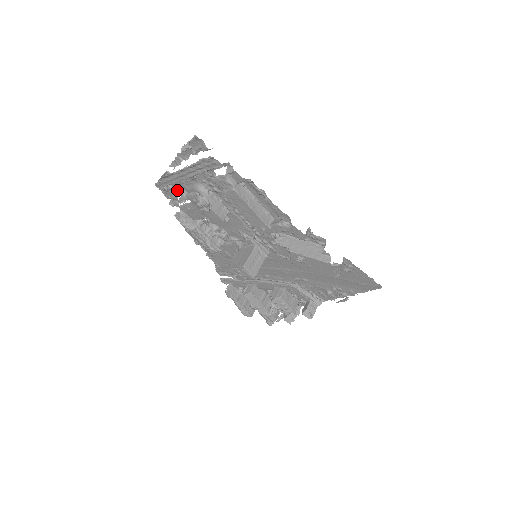
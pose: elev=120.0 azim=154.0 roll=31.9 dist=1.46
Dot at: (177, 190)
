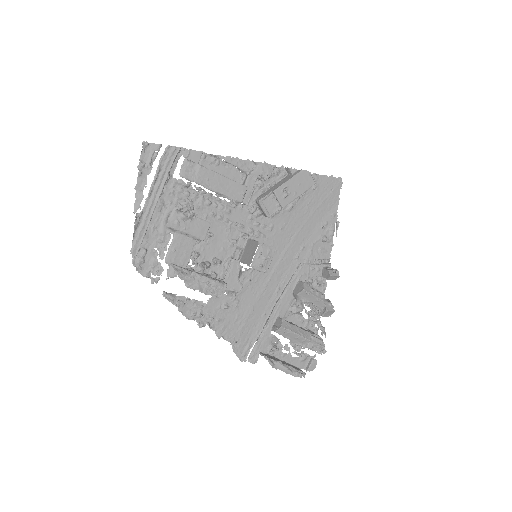
Dot at: (152, 248)
